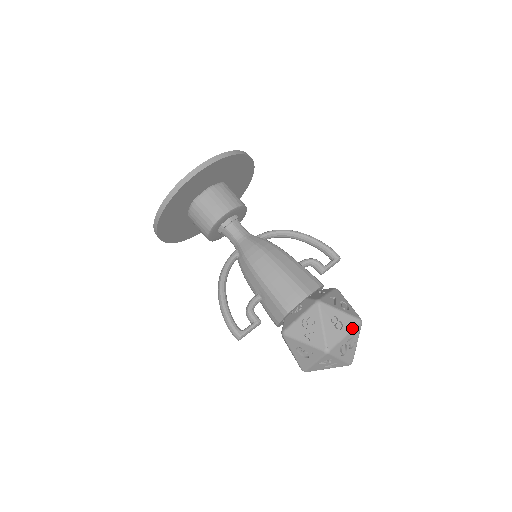
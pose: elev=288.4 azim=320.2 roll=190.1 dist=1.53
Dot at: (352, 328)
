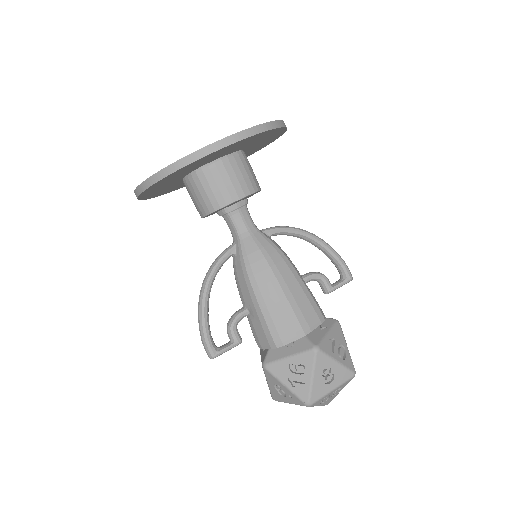
Dot at: (343, 382)
